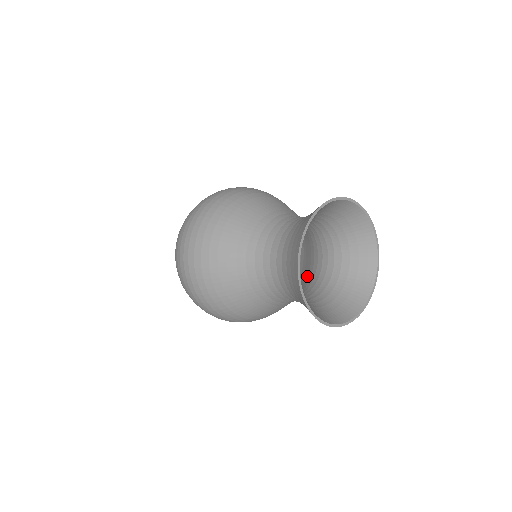
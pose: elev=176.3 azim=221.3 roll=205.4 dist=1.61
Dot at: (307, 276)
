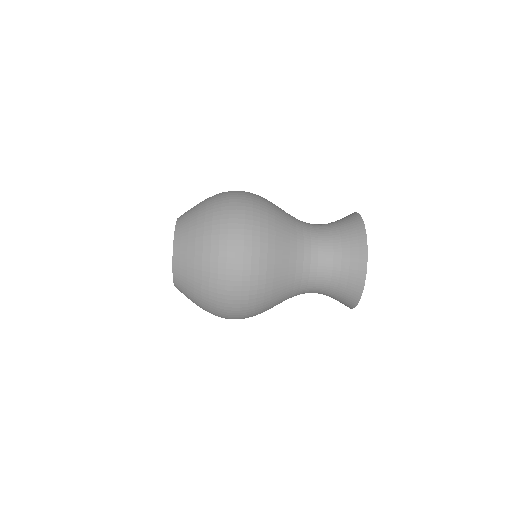
Dot at: occluded
